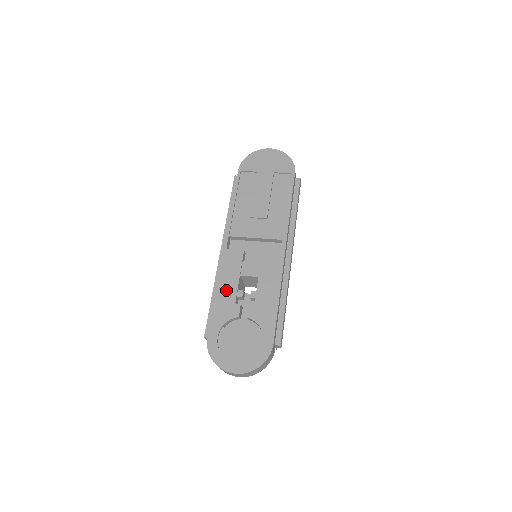
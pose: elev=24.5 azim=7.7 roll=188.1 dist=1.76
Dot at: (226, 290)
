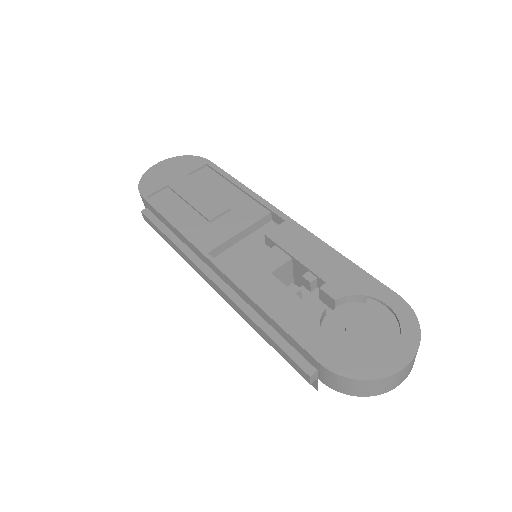
Dot at: (274, 298)
